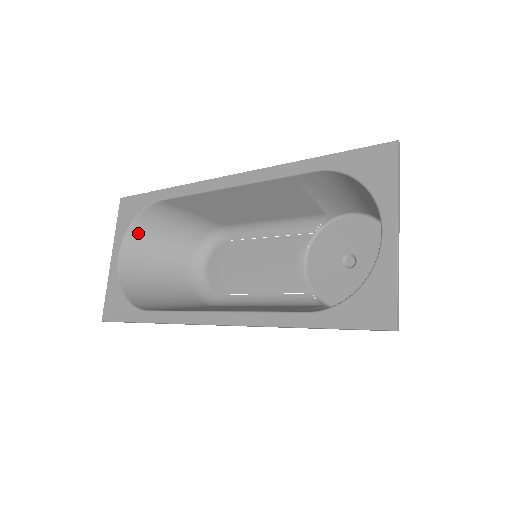
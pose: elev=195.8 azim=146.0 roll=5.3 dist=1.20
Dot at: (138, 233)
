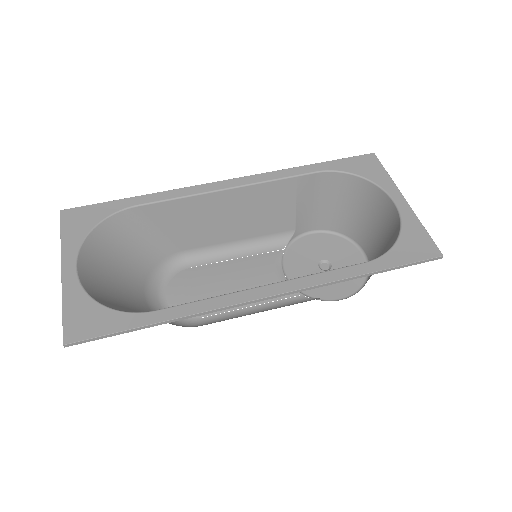
Dot at: (95, 245)
